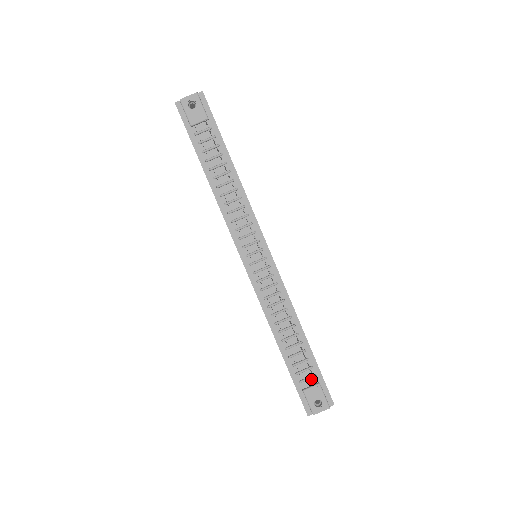
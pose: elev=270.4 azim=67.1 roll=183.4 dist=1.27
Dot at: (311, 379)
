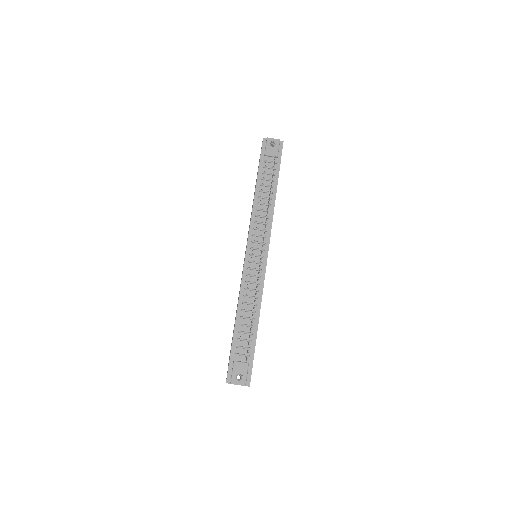
Dot at: (244, 357)
